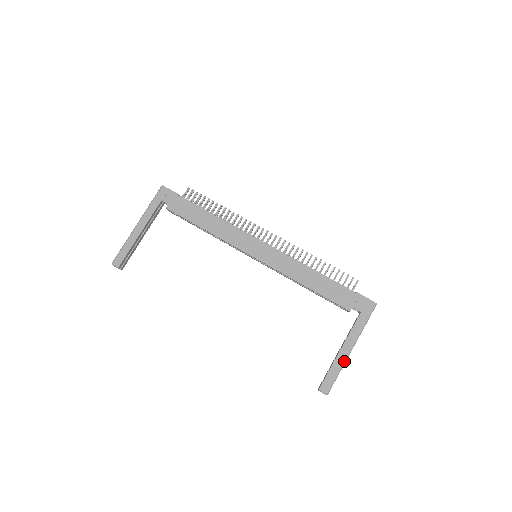
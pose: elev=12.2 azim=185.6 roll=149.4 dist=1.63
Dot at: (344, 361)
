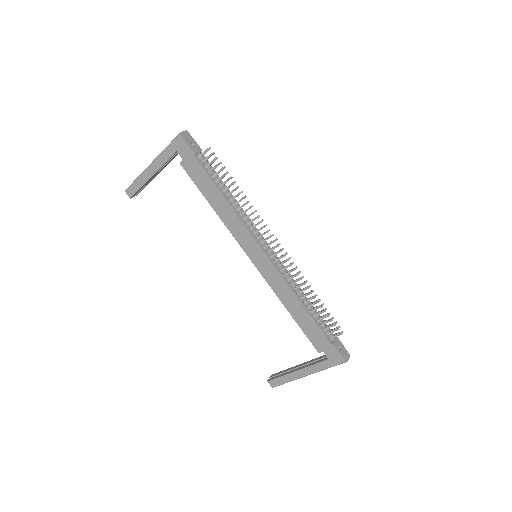
Dot at: (296, 379)
